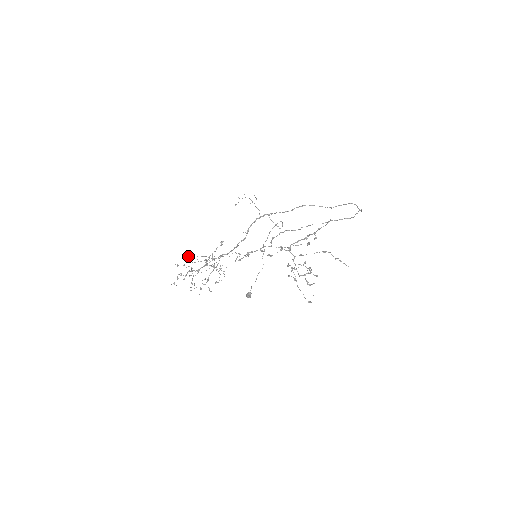
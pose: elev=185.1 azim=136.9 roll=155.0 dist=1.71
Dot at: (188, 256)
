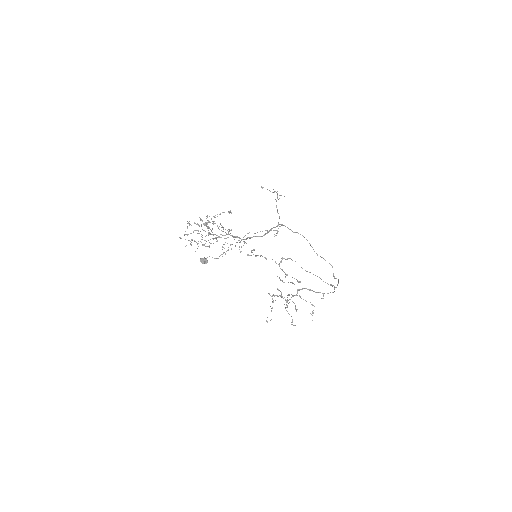
Dot at: occluded
